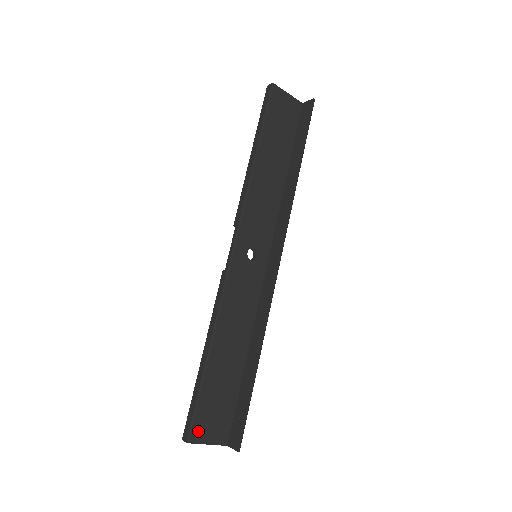
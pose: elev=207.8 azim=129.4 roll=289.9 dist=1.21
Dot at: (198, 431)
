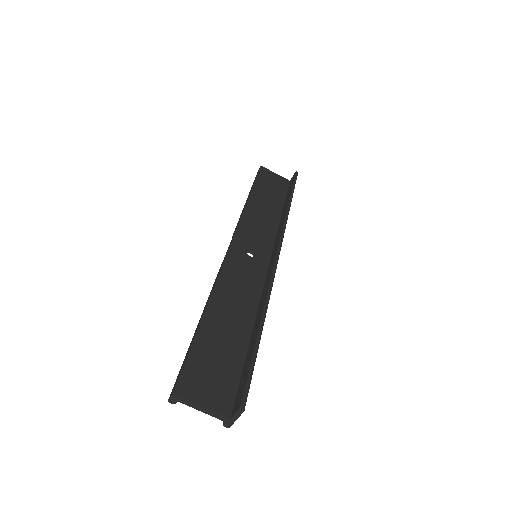
Dot at: (188, 386)
